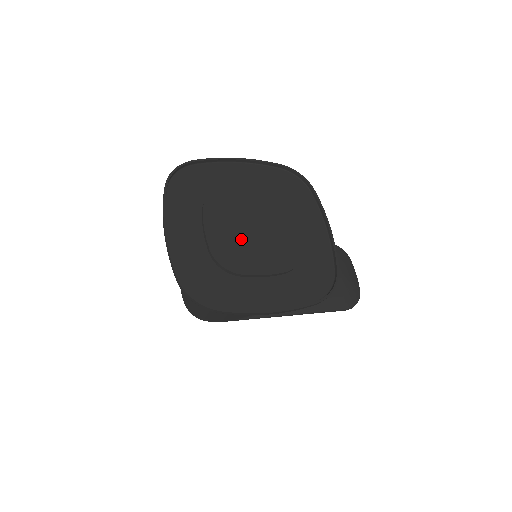
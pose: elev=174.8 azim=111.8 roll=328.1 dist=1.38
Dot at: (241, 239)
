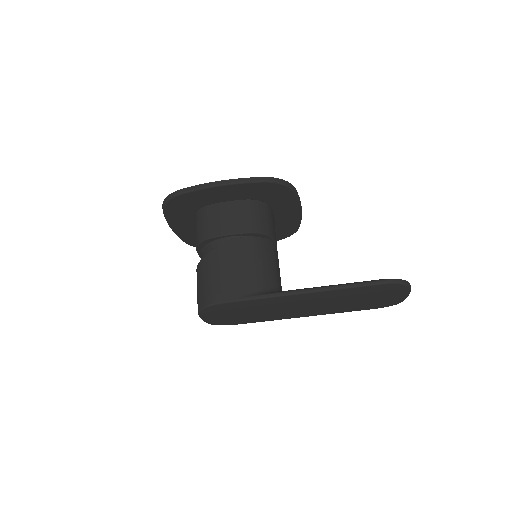
Dot at: occluded
